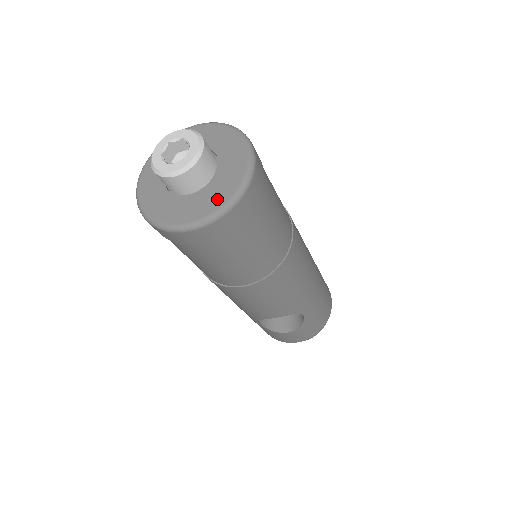
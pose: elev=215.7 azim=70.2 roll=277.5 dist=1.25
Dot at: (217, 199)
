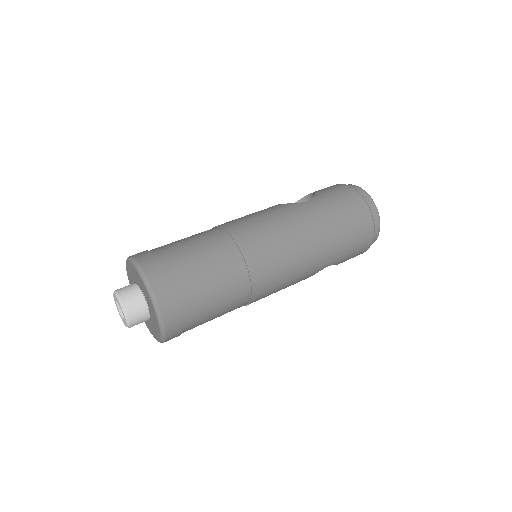
Dot at: (157, 330)
